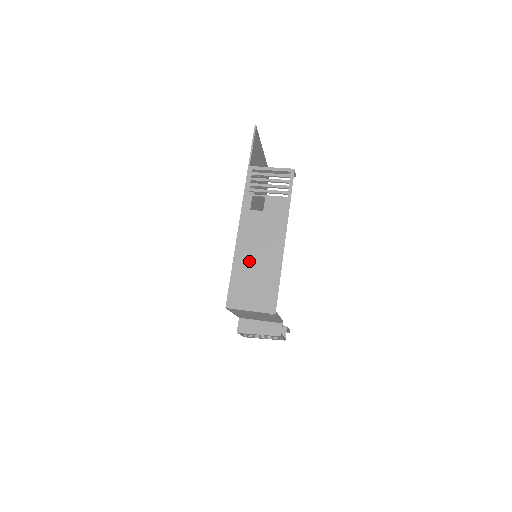
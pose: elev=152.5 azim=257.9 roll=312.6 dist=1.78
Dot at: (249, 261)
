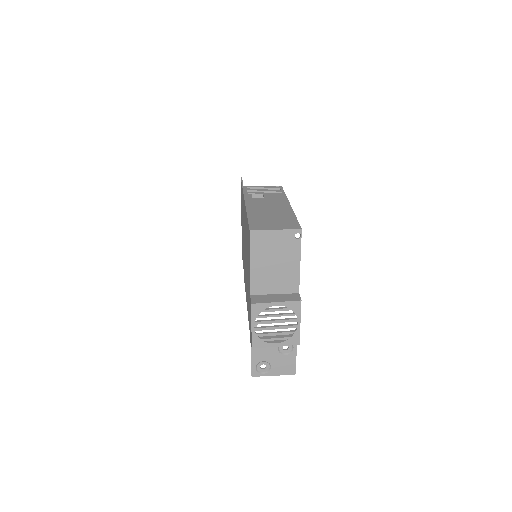
Dot at: (262, 213)
